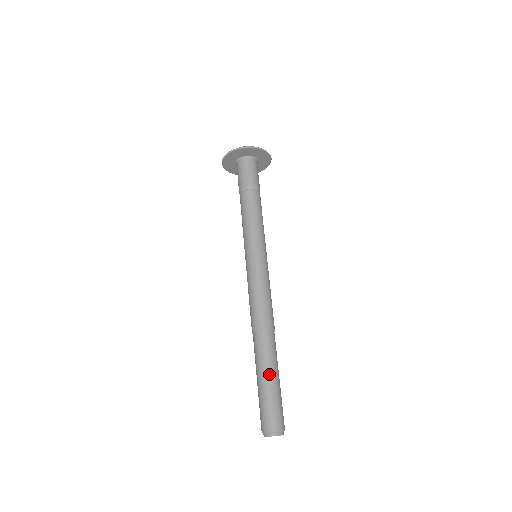
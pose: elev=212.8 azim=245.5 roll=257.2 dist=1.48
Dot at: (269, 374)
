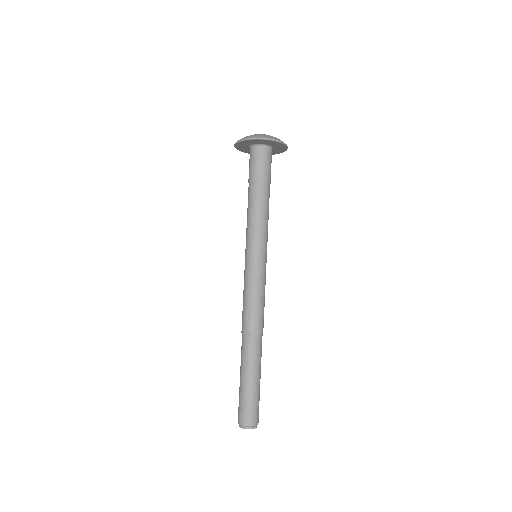
Dot at: (246, 375)
